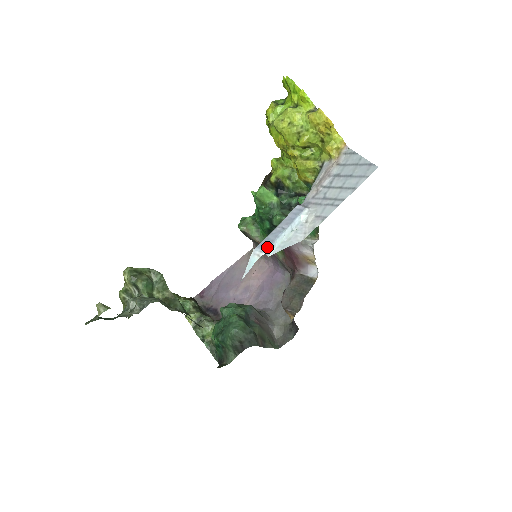
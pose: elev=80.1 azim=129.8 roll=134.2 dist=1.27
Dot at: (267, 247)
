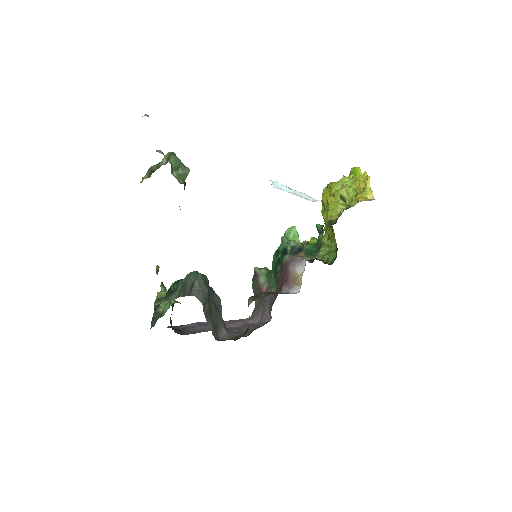
Dot at: (277, 182)
